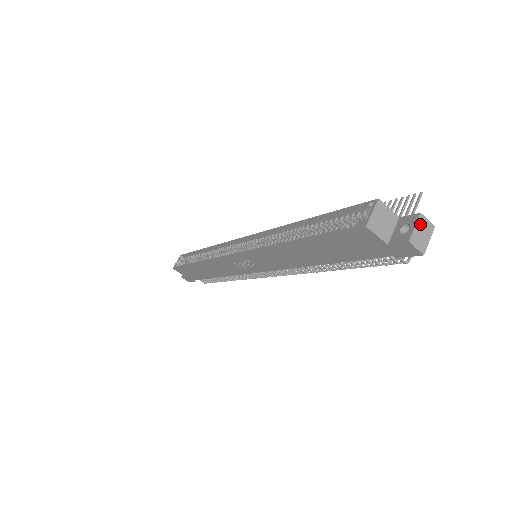
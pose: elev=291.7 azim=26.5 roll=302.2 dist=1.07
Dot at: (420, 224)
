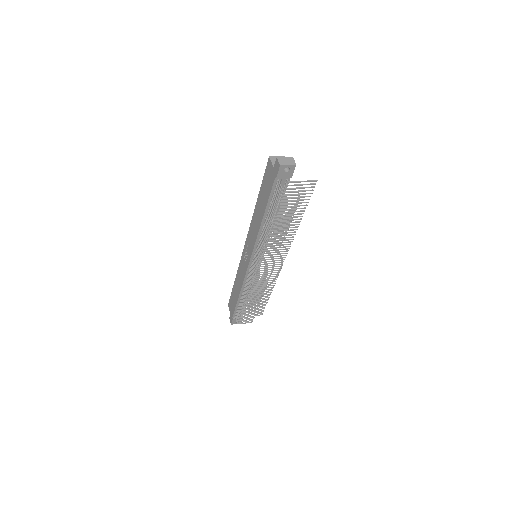
Dot at: (289, 158)
